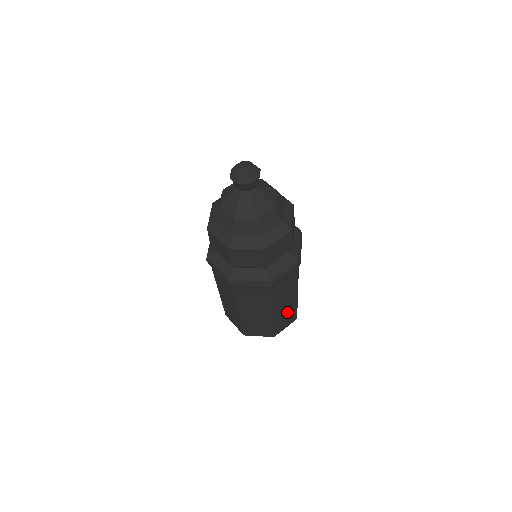
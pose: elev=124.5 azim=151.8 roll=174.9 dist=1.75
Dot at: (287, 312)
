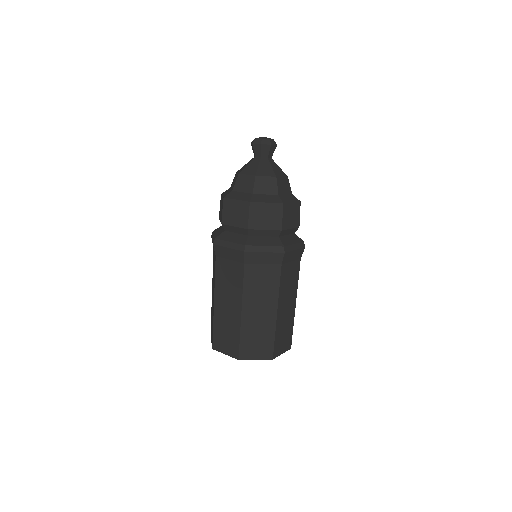
Dot at: (261, 329)
